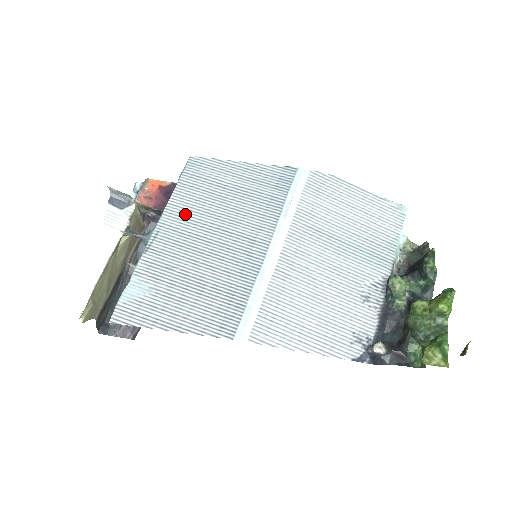
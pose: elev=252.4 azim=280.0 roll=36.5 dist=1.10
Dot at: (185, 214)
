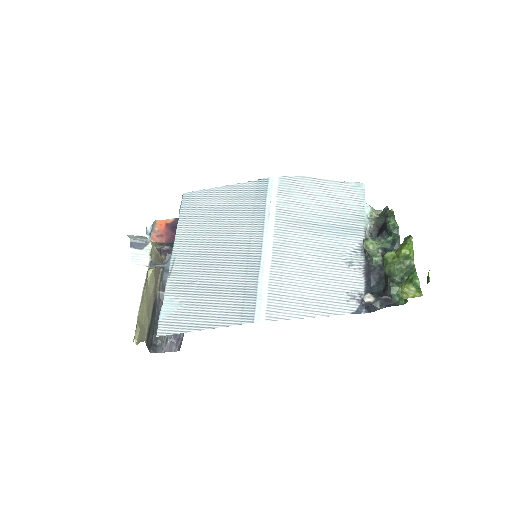
Dot at: (191, 239)
